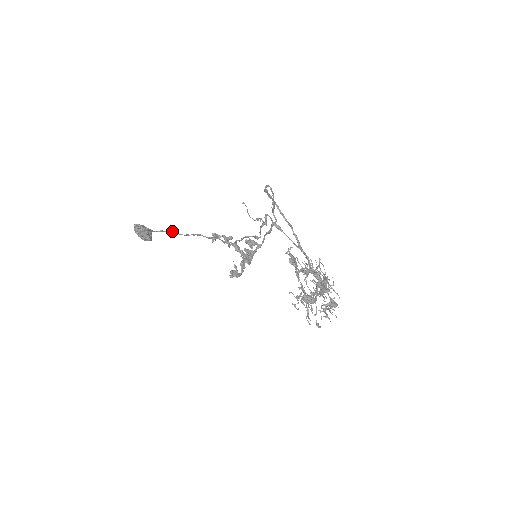
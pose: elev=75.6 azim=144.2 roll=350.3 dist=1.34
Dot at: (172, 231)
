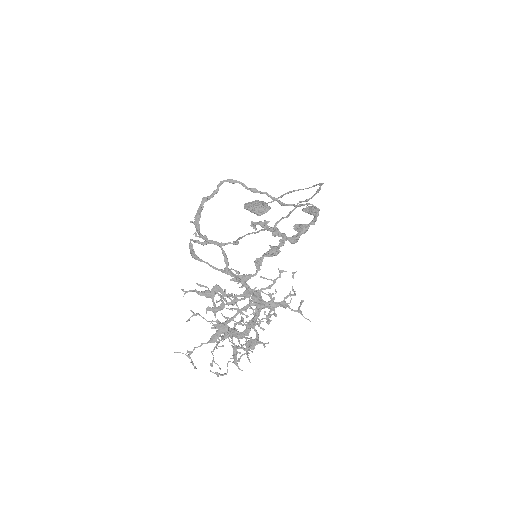
Dot at: (287, 193)
